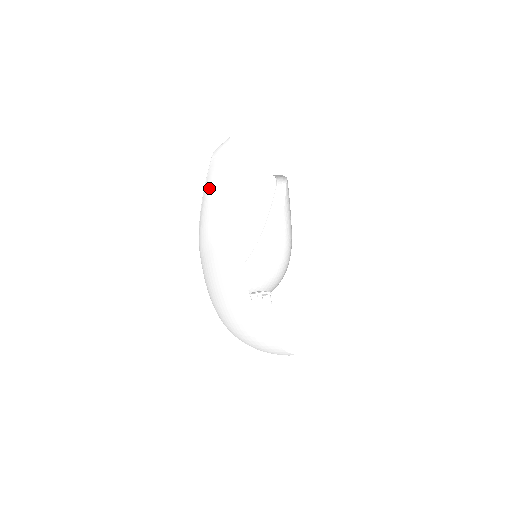
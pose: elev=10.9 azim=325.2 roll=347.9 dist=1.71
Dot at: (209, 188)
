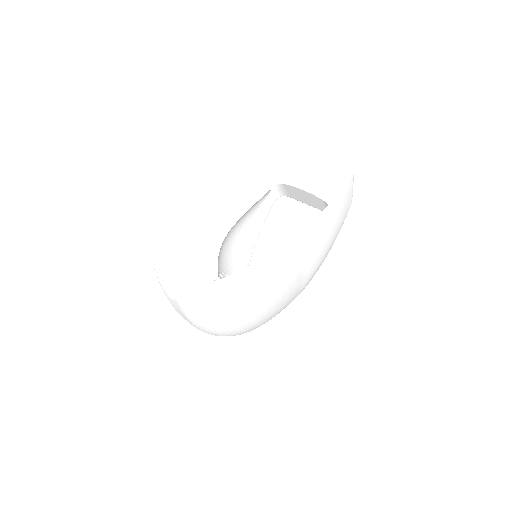
Dot at: occluded
